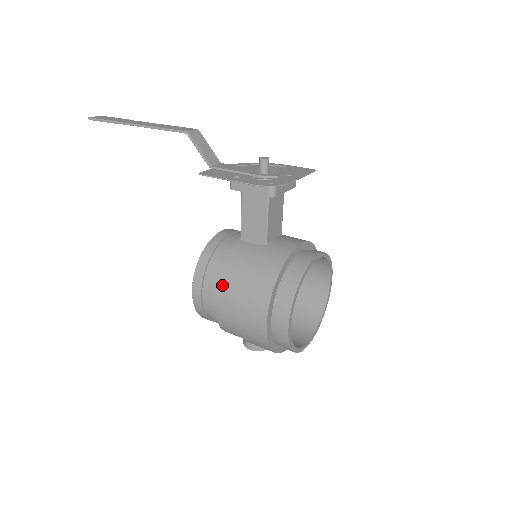
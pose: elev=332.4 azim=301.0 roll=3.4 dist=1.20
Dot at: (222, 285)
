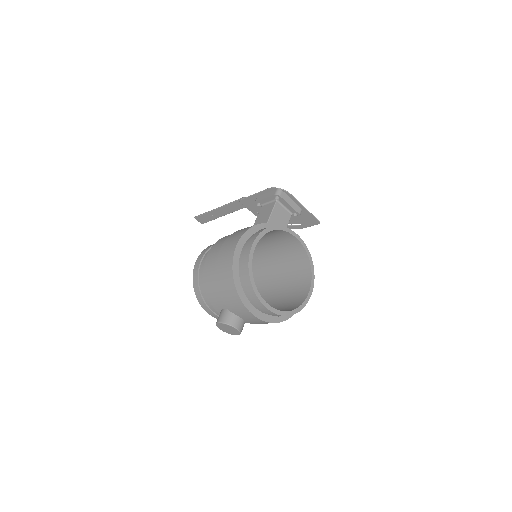
Dot at: (220, 240)
